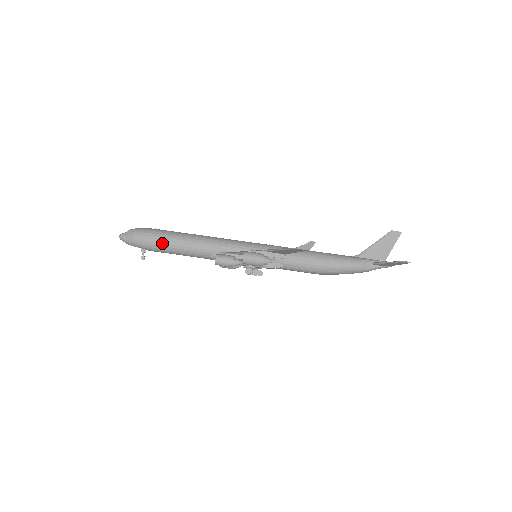
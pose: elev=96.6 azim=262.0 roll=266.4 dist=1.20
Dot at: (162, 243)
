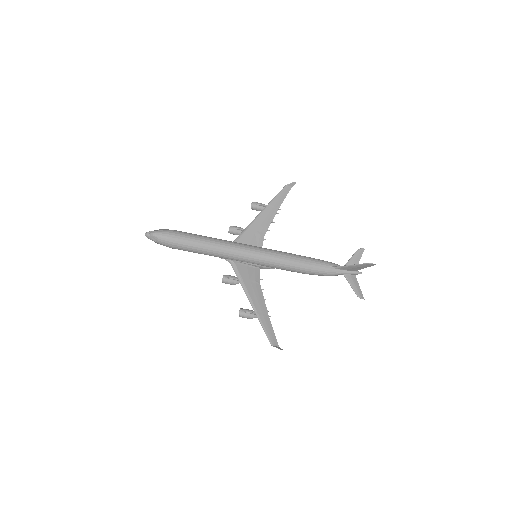
Dot at: occluded
